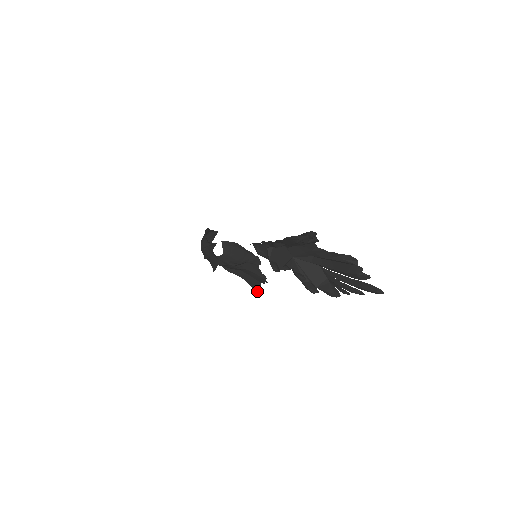
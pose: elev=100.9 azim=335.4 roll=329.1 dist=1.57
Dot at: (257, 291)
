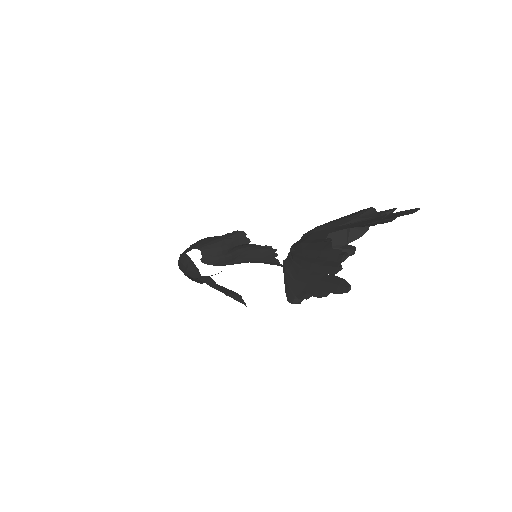
Dot at: occluded
